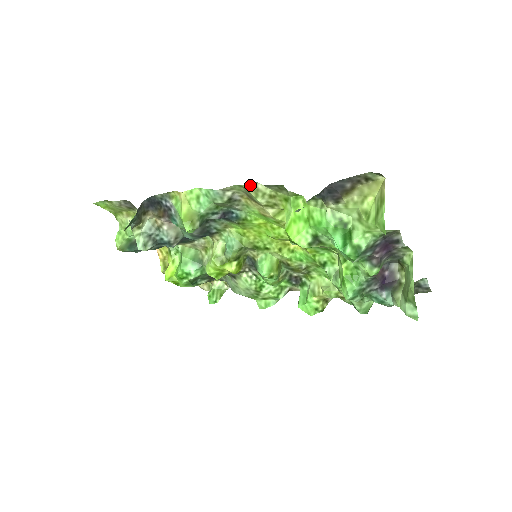
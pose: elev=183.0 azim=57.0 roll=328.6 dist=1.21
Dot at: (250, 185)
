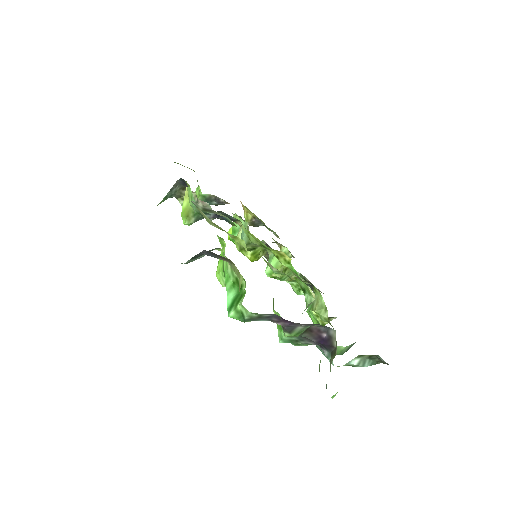
Dot at: (199, 209)
